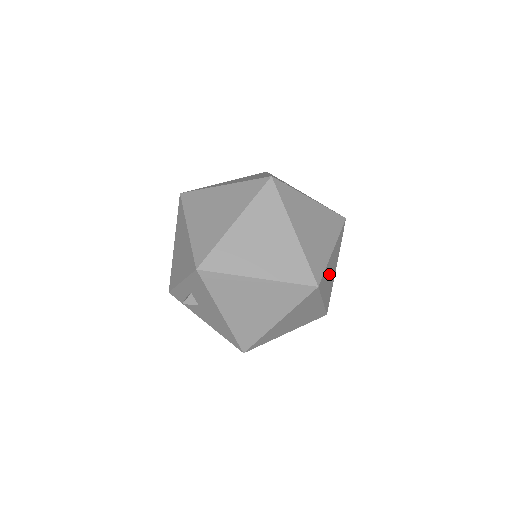
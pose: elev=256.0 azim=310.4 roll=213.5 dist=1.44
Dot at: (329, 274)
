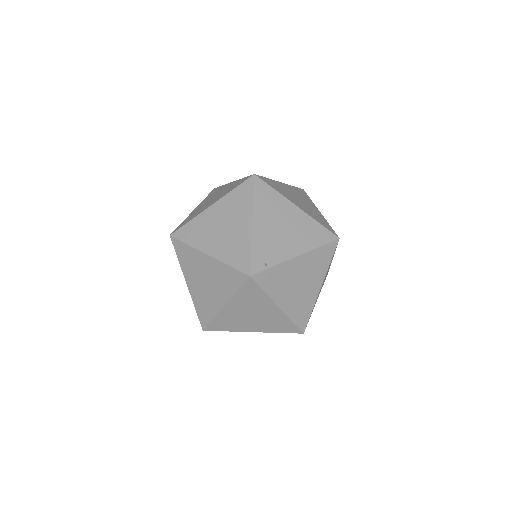
Dot at: occluded
